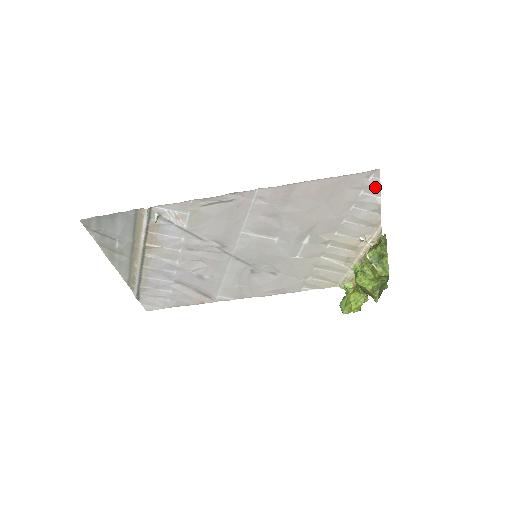
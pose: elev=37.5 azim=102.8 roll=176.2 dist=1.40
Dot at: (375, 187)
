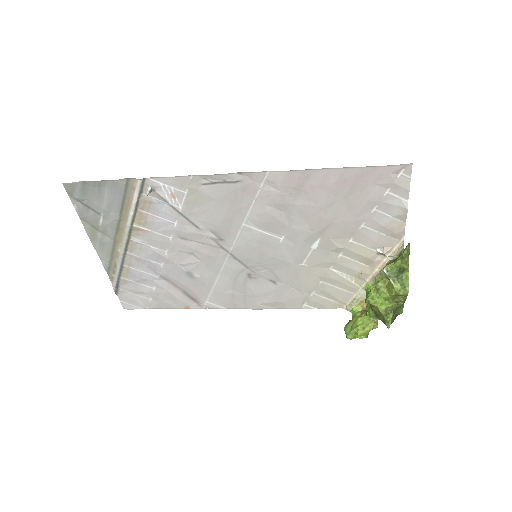
Dot at: (403, 186)
